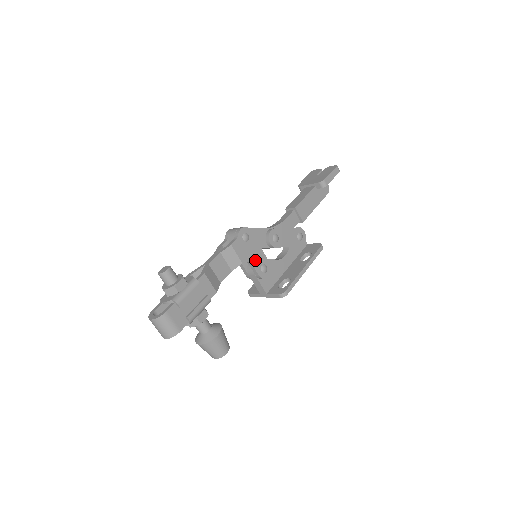
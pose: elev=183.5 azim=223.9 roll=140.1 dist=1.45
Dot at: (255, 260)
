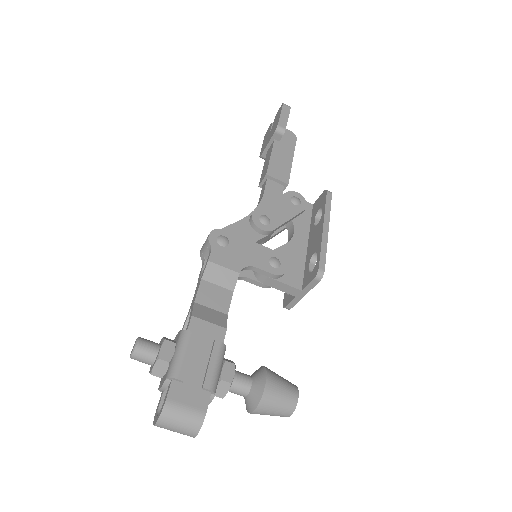
Dot at: (255, 260)
